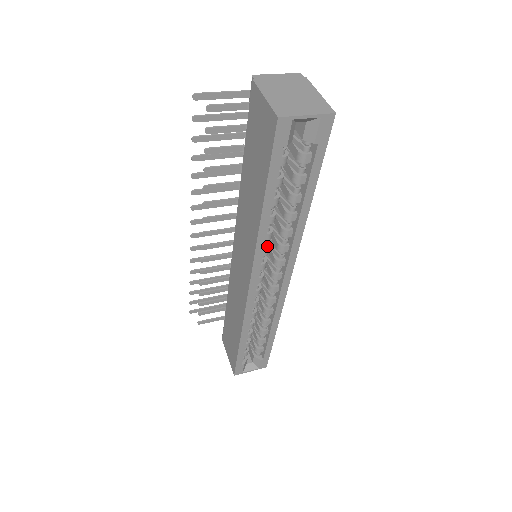
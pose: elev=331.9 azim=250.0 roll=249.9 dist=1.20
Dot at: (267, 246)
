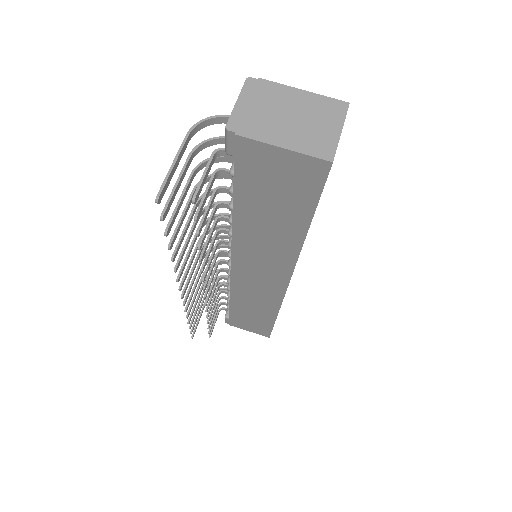
Dot at: occluded
